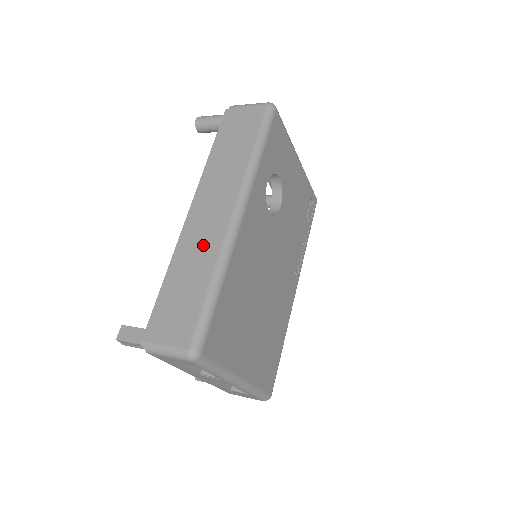
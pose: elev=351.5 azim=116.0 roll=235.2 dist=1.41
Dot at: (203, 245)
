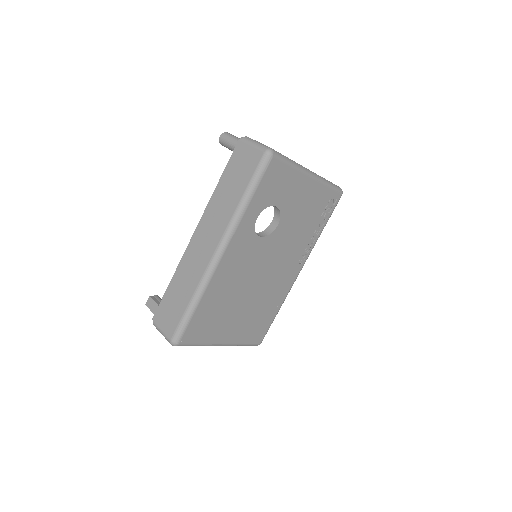
Dot at: (193, 269)
